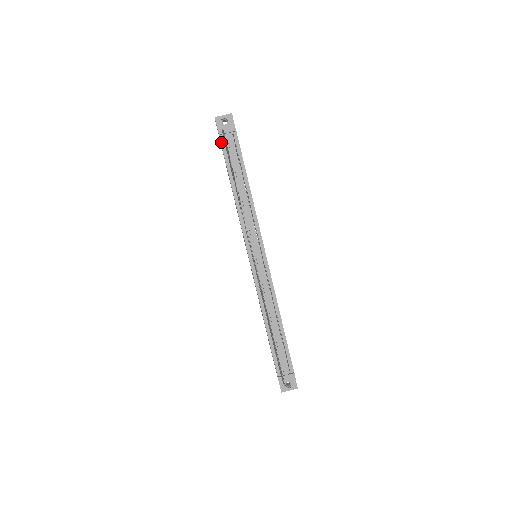
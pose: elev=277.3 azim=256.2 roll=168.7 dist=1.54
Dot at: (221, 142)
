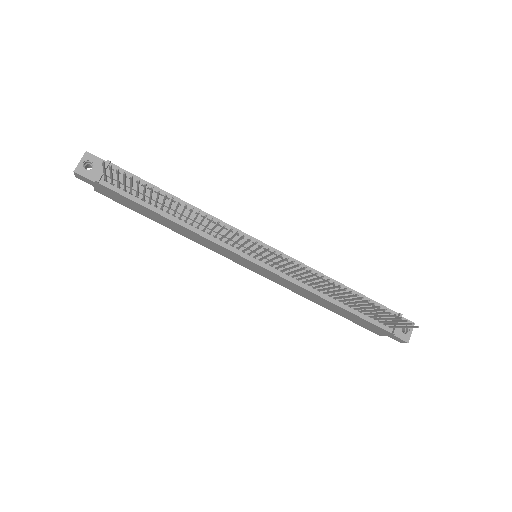
Dot at: (108, 187)
